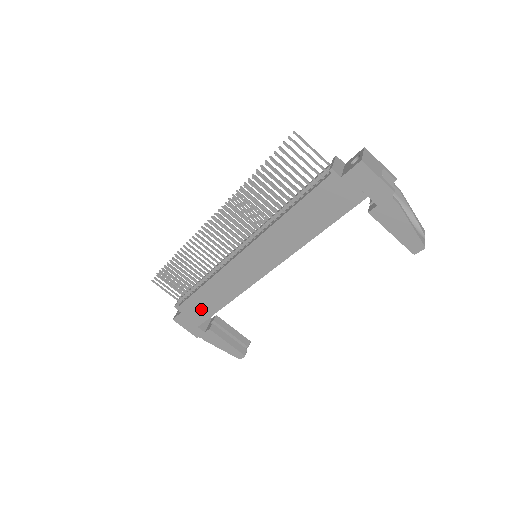
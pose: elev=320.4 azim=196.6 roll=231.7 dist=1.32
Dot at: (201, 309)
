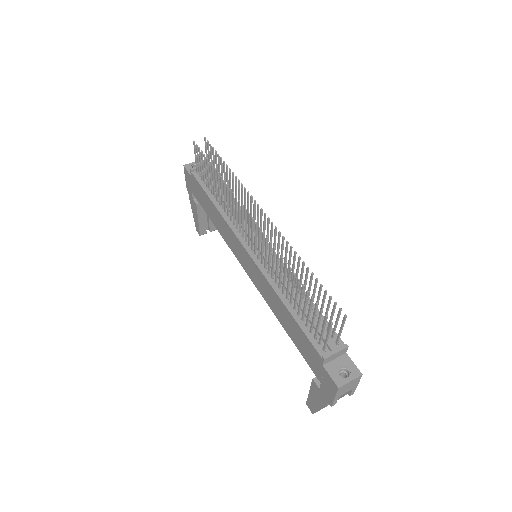
Dot at: (202, 198)
